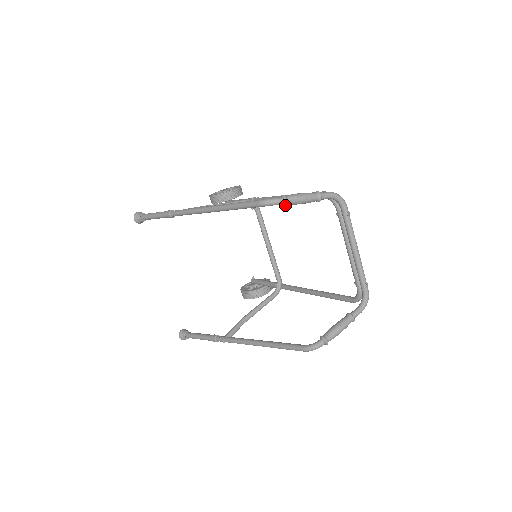
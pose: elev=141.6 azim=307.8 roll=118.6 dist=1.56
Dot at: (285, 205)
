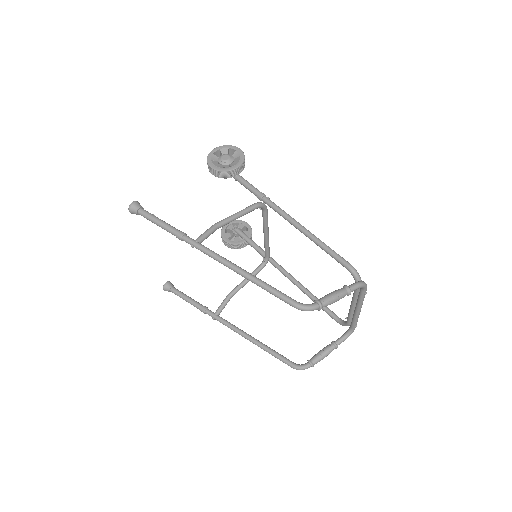
Dot at: (319, 310)
